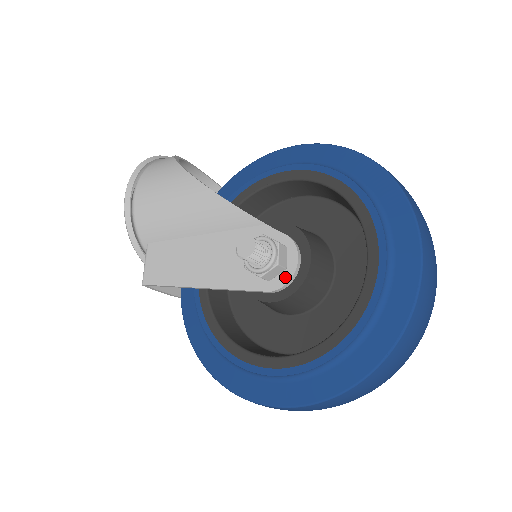
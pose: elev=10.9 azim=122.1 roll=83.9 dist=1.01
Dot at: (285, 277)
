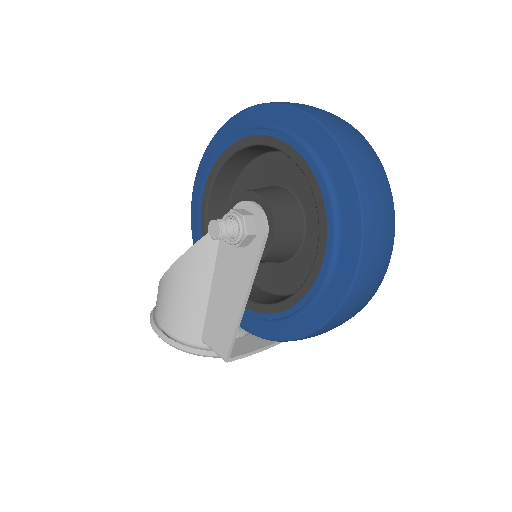
Dot at: (259, 218)
